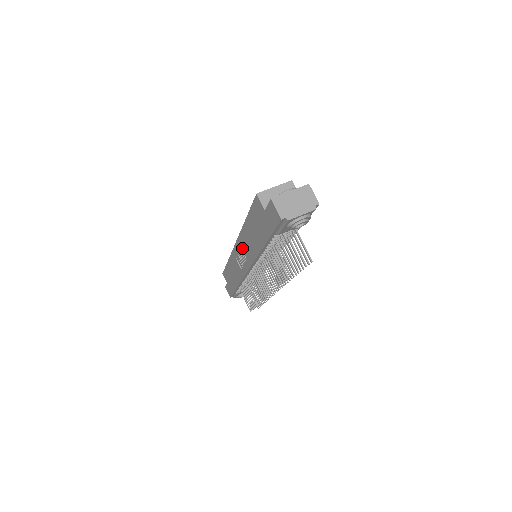
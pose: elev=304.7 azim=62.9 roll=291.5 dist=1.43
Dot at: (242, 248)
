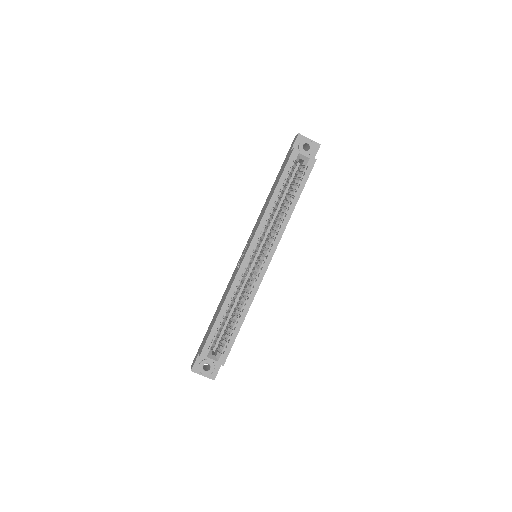
Dot at: (237, 268)
